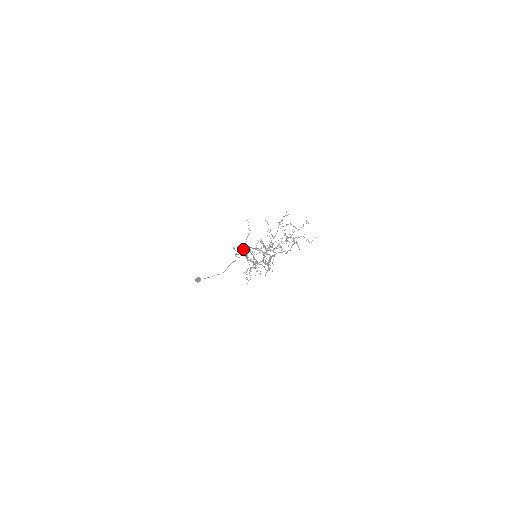
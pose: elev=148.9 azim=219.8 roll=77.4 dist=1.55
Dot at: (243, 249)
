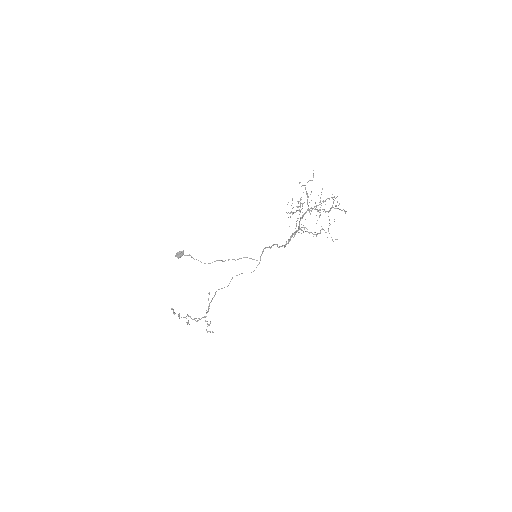
Dot at: (303, 185)
